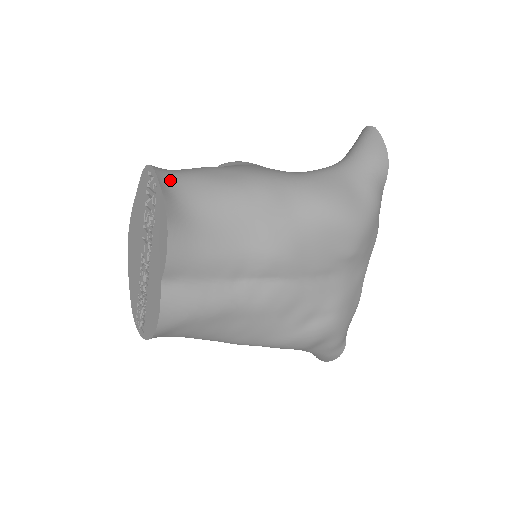
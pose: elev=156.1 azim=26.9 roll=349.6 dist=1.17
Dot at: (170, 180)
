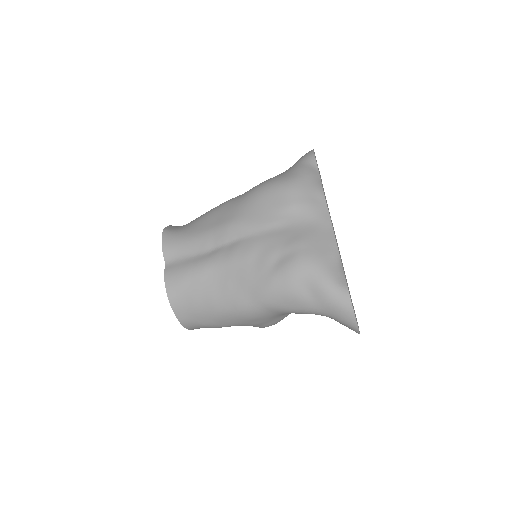
Dot at: occluded
